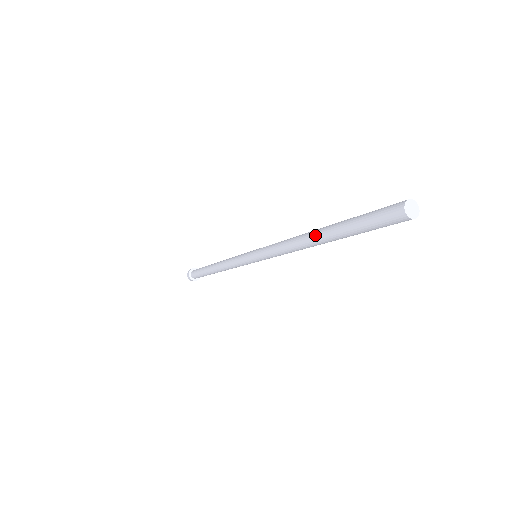
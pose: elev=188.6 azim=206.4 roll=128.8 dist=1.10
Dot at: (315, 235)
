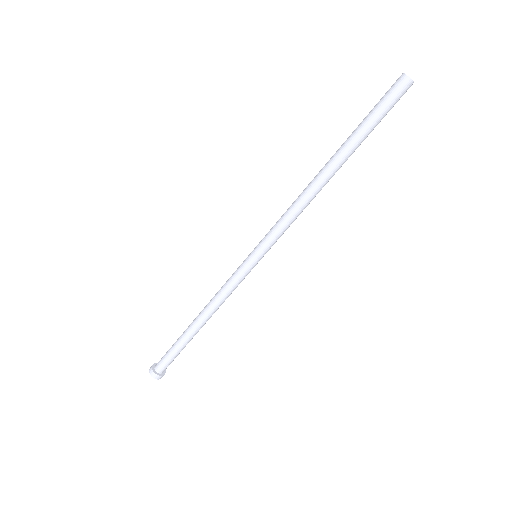
Dot at: (328, 162)
